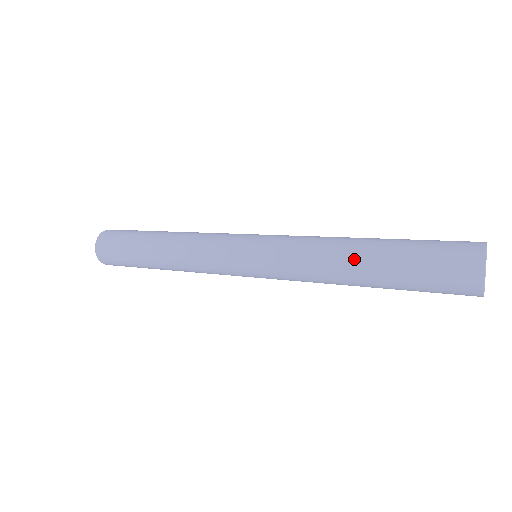
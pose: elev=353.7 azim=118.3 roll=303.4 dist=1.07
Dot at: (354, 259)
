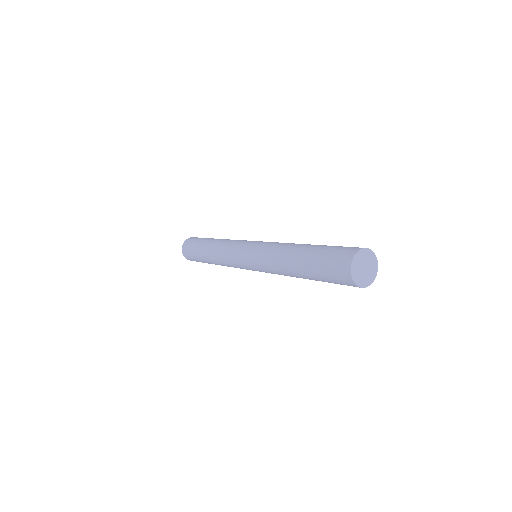
Dot at: (291, 257)
